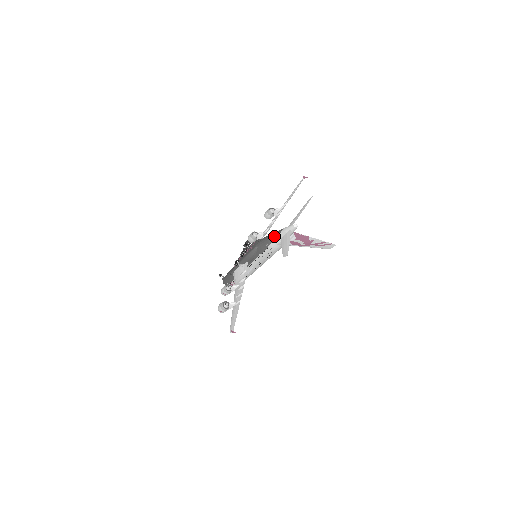
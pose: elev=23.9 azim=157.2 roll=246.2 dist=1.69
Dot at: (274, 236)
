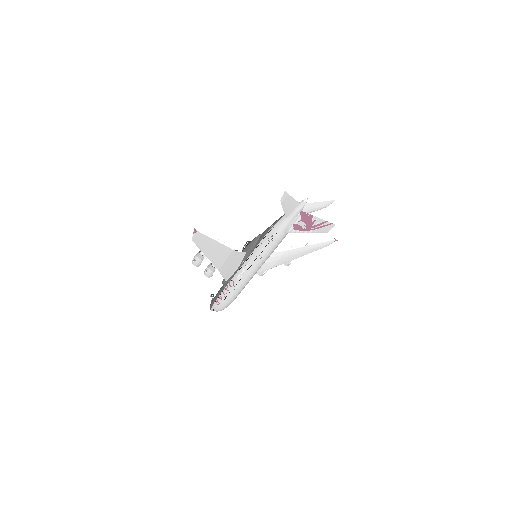
Dot at: (282, 216)
